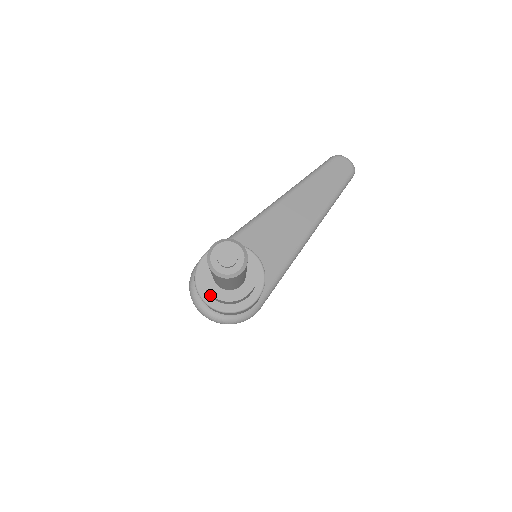
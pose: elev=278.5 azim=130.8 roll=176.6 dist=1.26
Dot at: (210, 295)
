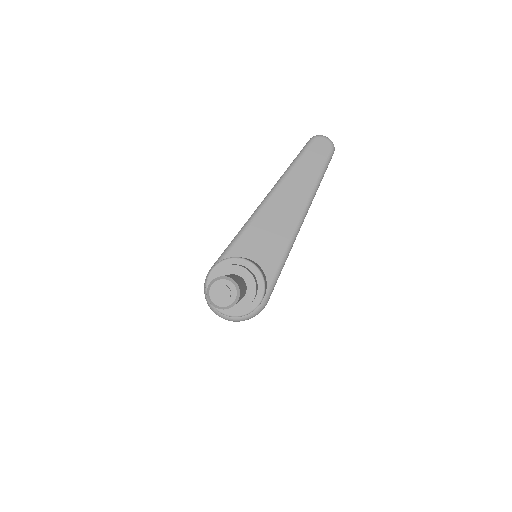
Dot at: occluded
